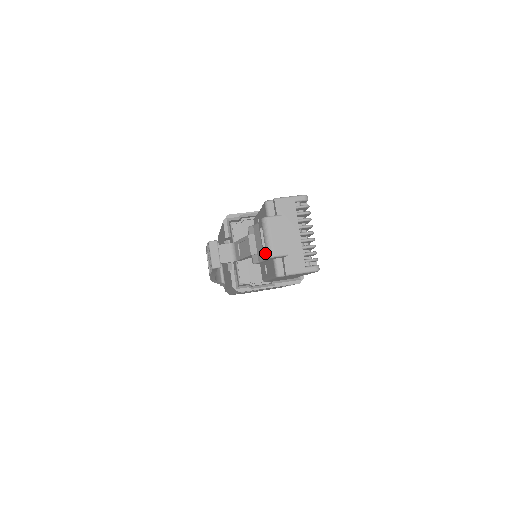
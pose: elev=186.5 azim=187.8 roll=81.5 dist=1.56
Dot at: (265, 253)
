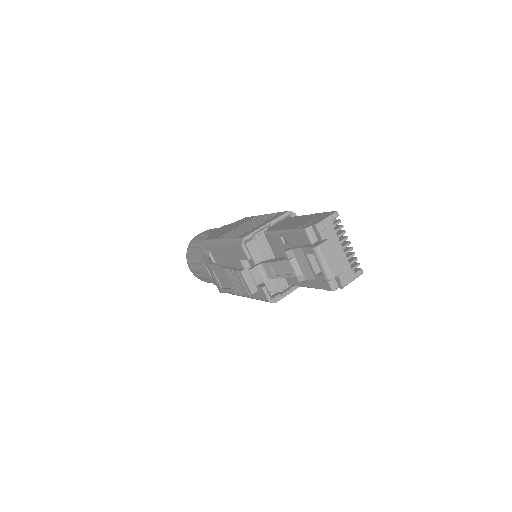
Dot at: (321, 276)
